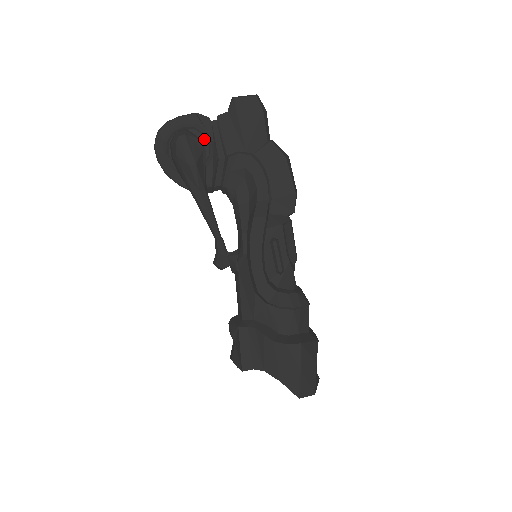
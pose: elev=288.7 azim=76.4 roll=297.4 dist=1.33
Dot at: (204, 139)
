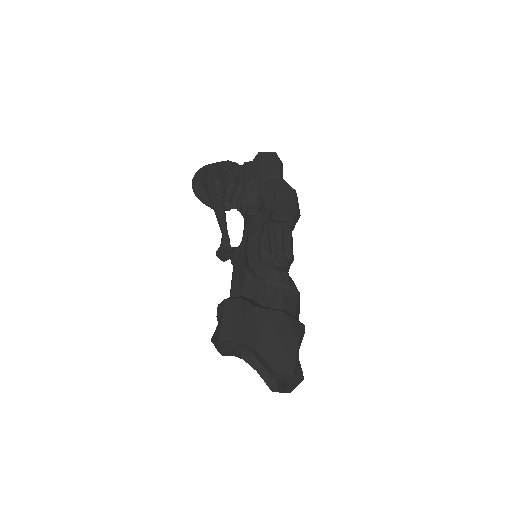
Dot at: (231, 174)
